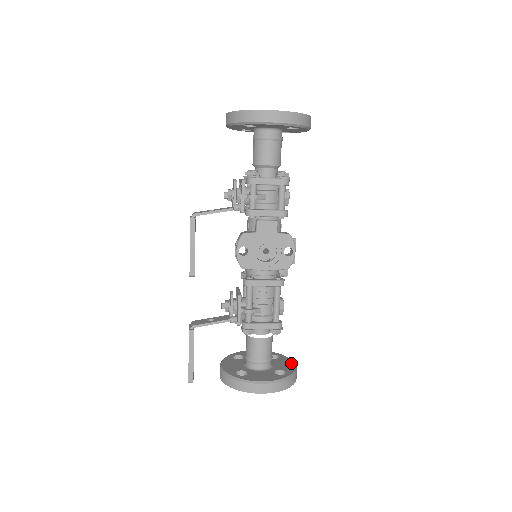
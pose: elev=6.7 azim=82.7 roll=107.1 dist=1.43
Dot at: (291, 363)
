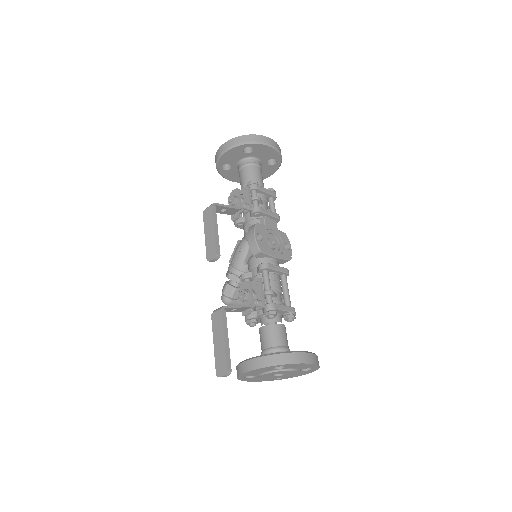
Dot at: occluded
